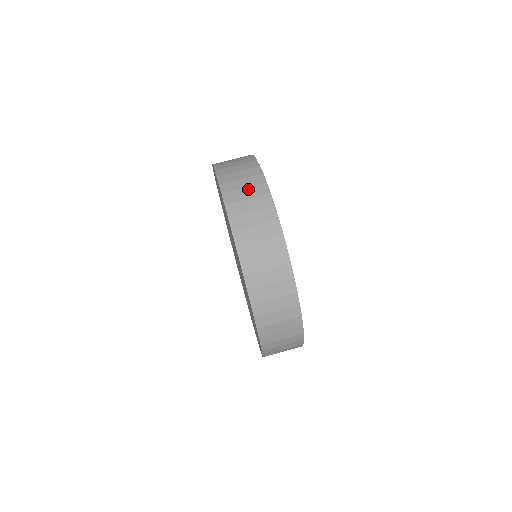
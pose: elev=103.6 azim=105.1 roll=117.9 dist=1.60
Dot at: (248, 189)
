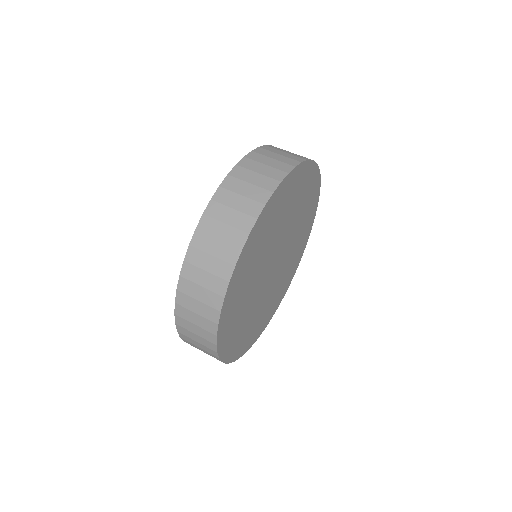
Dot at: (235, 213)
